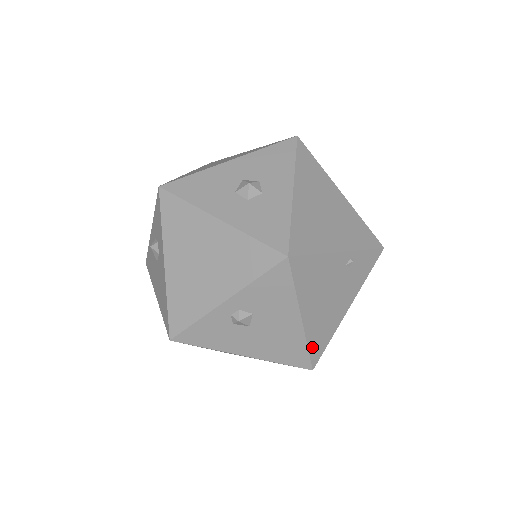
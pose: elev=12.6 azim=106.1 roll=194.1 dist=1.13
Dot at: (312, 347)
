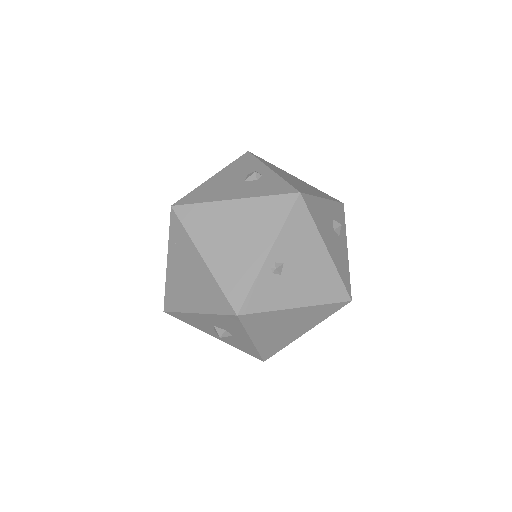
Dot at: occluded
